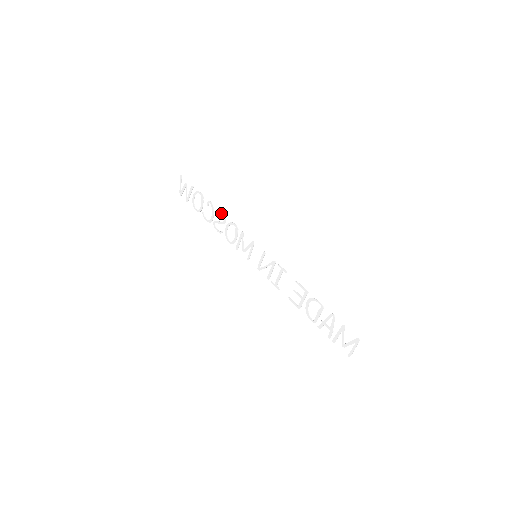
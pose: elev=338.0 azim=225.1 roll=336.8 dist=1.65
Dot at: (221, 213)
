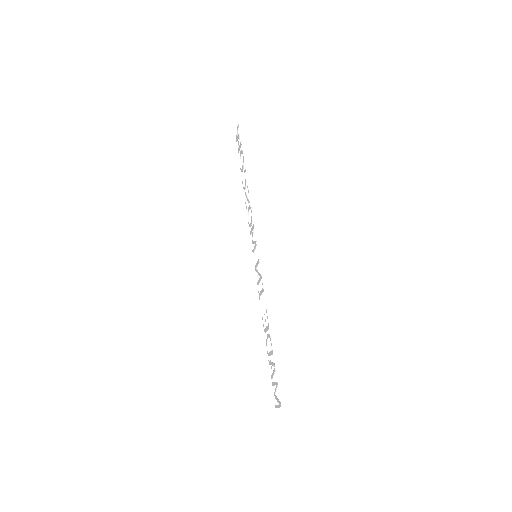
Dot at: (248, 191)
